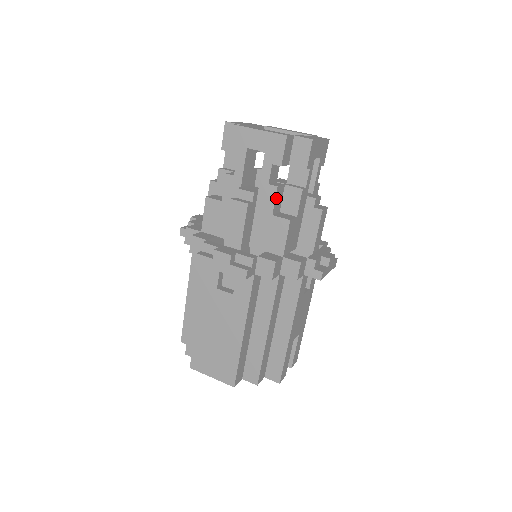
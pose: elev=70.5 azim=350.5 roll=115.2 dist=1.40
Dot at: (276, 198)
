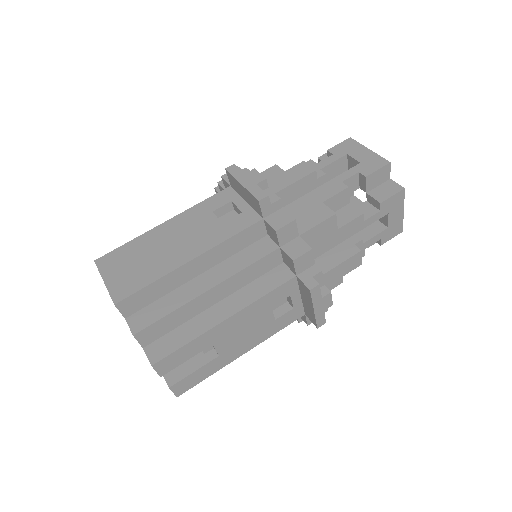
Dot at: (338, 195)
